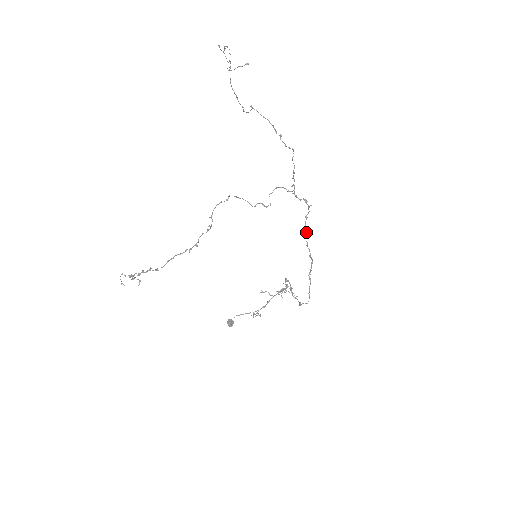
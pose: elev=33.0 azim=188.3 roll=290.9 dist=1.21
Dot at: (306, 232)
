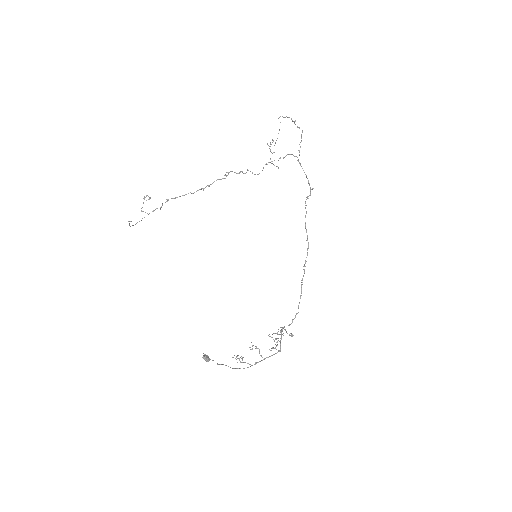
Dot at: occluded
